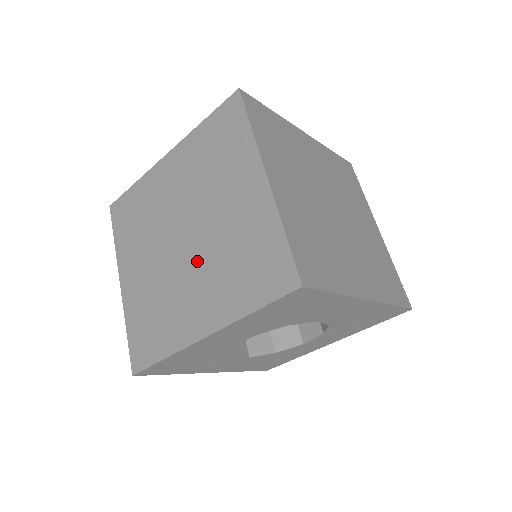
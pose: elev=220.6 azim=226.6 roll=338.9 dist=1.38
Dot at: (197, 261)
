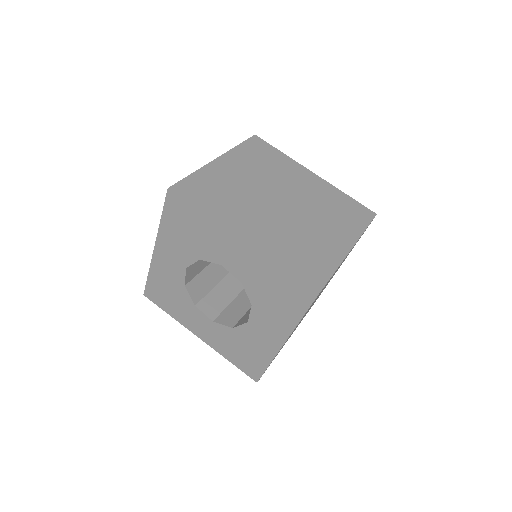
Dot at: occluded
